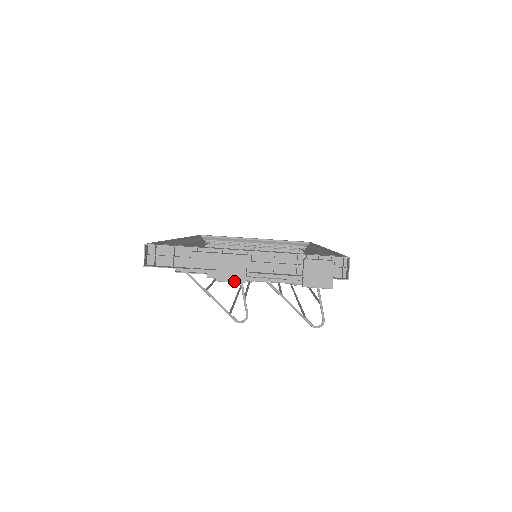
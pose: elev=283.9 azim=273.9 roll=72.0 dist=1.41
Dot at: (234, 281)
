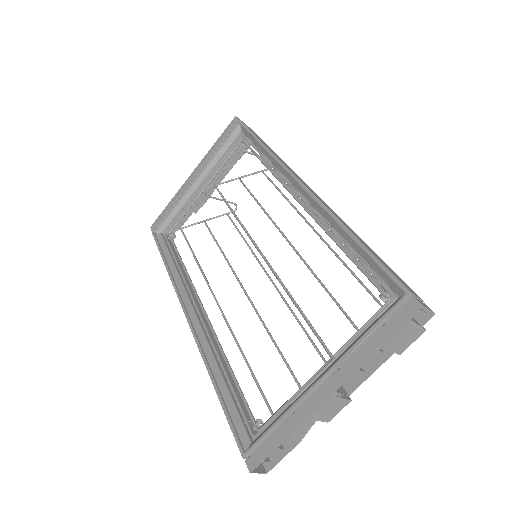
Dot at: occluded
